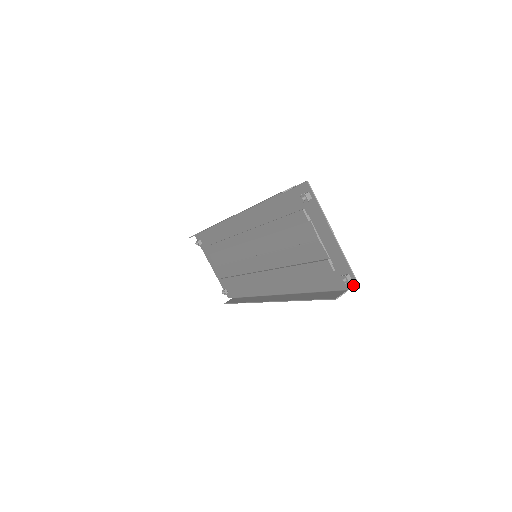
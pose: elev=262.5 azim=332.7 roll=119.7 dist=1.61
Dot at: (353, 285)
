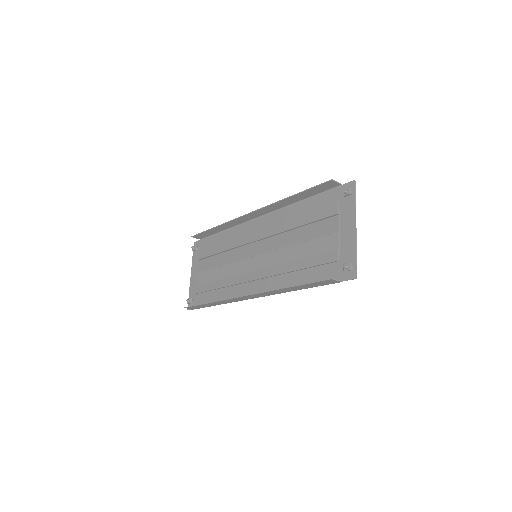
Dot at: (351, 275)
